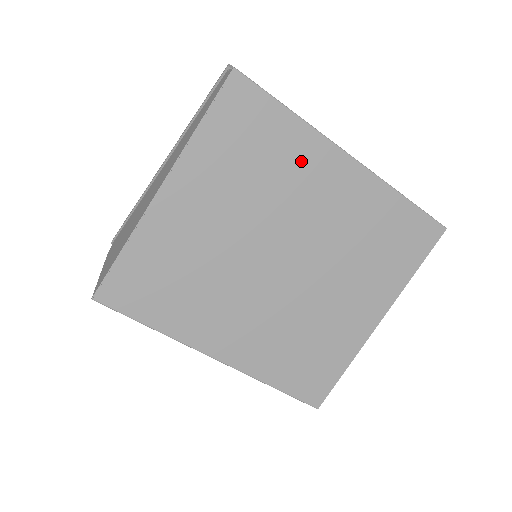
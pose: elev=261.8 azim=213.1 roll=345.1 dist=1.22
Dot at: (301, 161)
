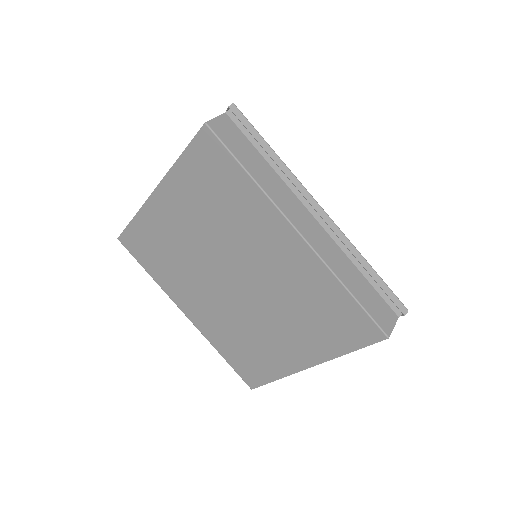
Dot at: (253, 217)
